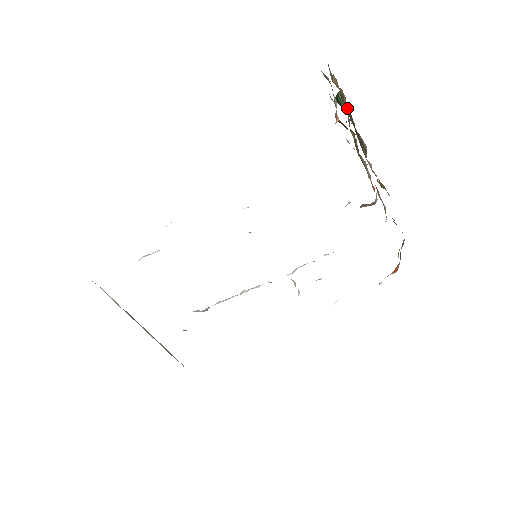
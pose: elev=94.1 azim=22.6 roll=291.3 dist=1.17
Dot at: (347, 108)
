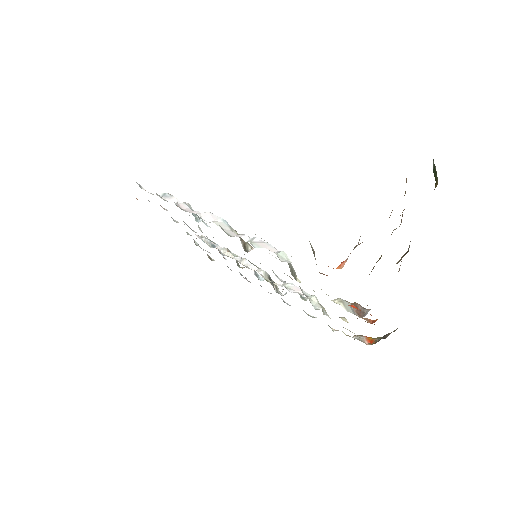
Dot at: occluded
